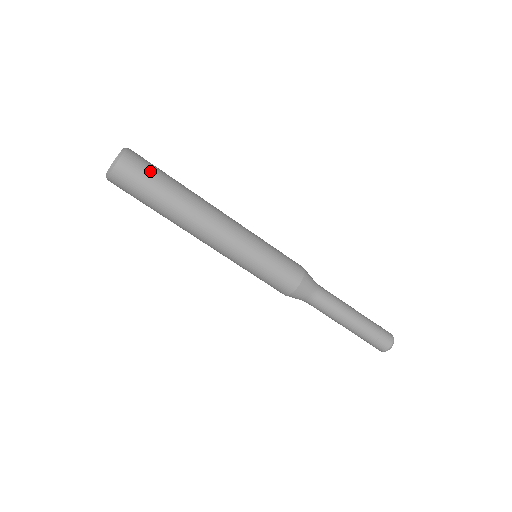
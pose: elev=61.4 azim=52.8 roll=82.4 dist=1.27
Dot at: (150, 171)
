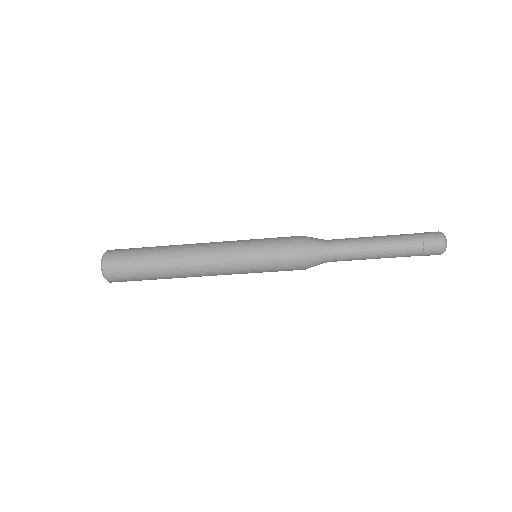
Dot at: (128, 260)
